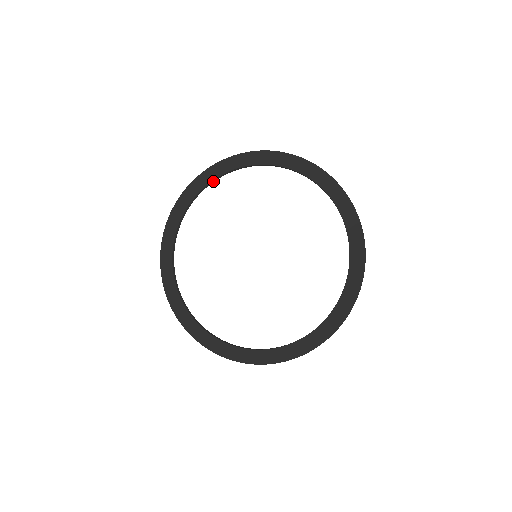
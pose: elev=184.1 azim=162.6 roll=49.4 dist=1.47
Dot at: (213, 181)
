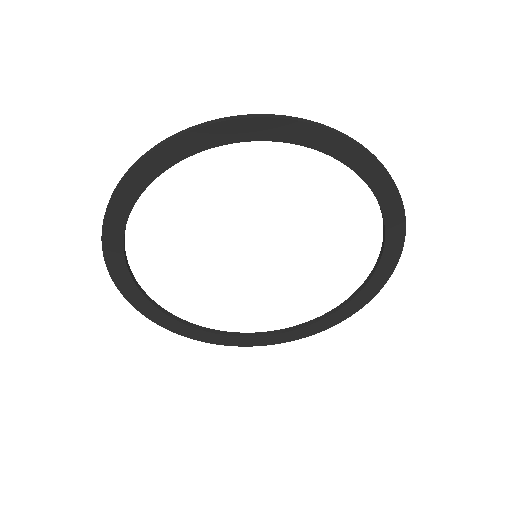
Dot at: (238, 139)
